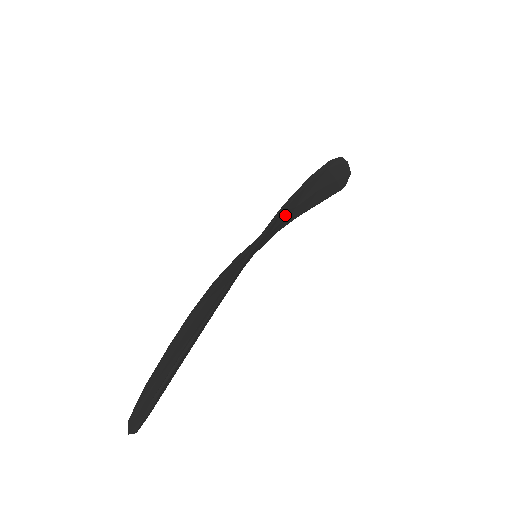
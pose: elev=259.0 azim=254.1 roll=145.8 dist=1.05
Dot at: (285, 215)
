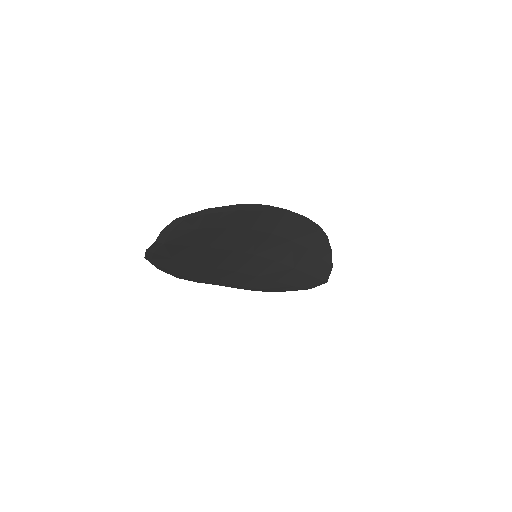
Dot at: (283, 232)
